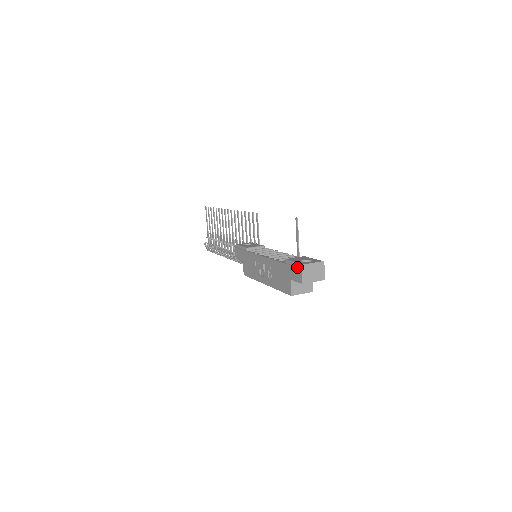
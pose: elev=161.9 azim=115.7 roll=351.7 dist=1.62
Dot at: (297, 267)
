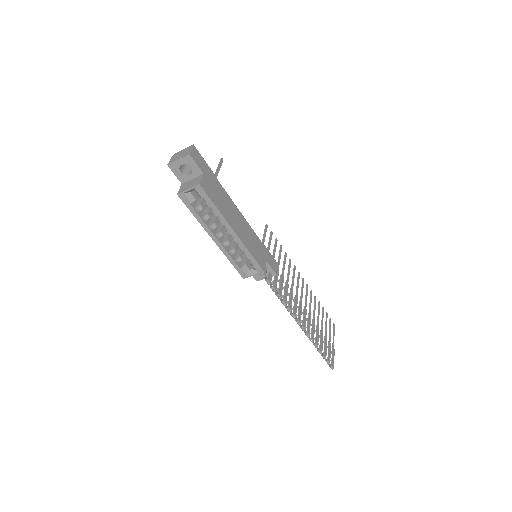
Dot at: occluded
